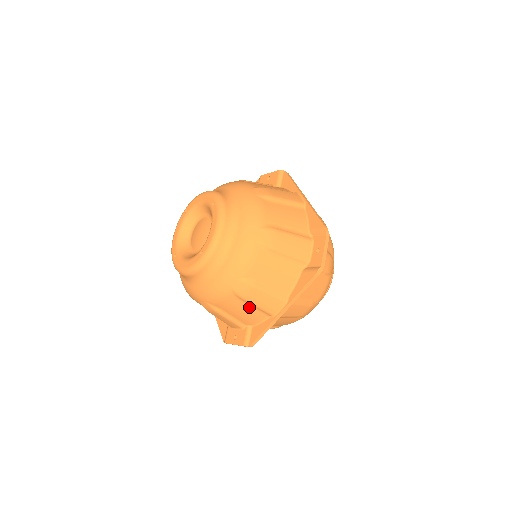
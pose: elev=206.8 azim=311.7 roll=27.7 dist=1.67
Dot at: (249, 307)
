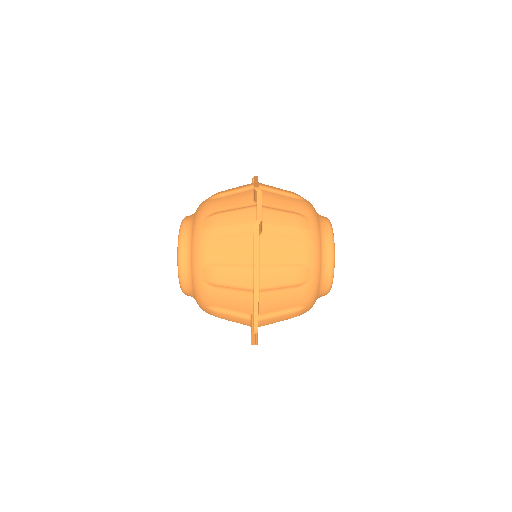
Dot at: (231, 292)
